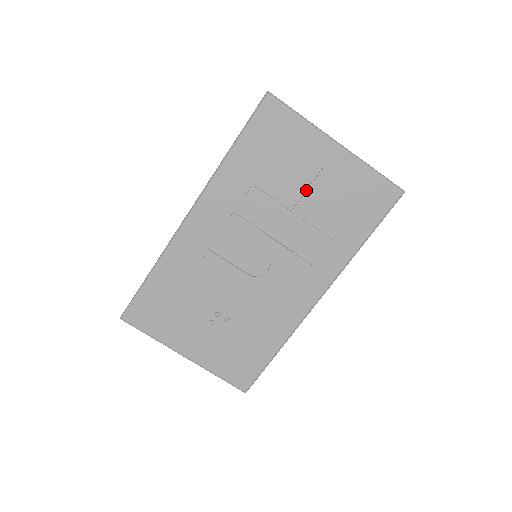
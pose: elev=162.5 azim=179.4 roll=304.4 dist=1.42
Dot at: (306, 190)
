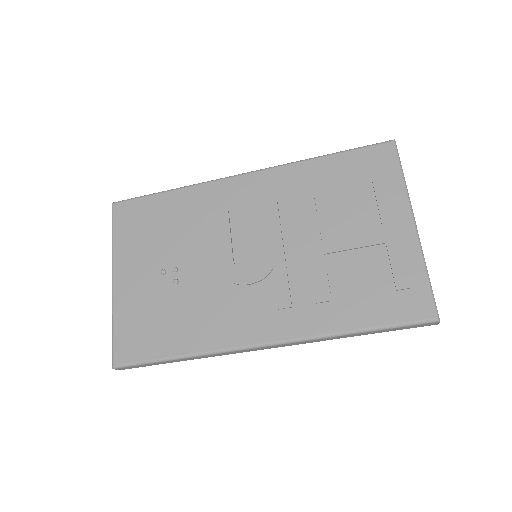
Dot at: (351, 235)
